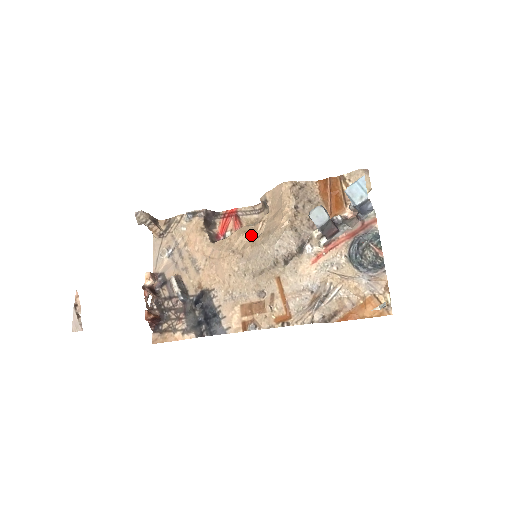
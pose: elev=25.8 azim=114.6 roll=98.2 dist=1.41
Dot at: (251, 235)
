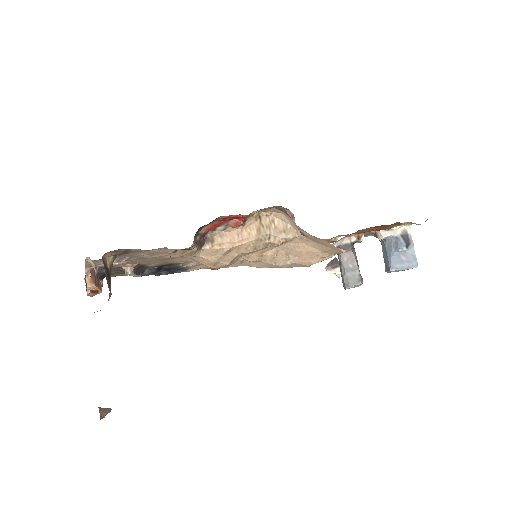
Dot at: (262, 250)
